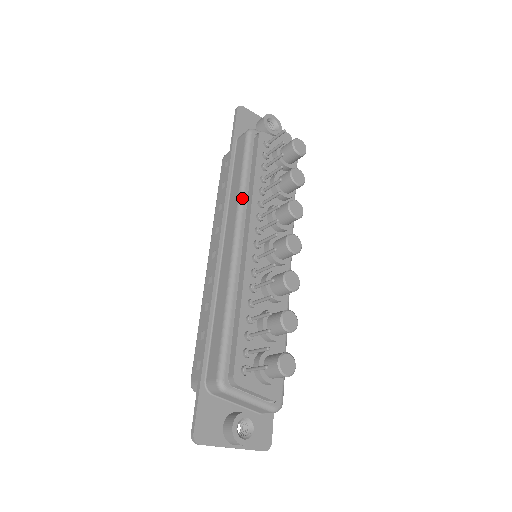
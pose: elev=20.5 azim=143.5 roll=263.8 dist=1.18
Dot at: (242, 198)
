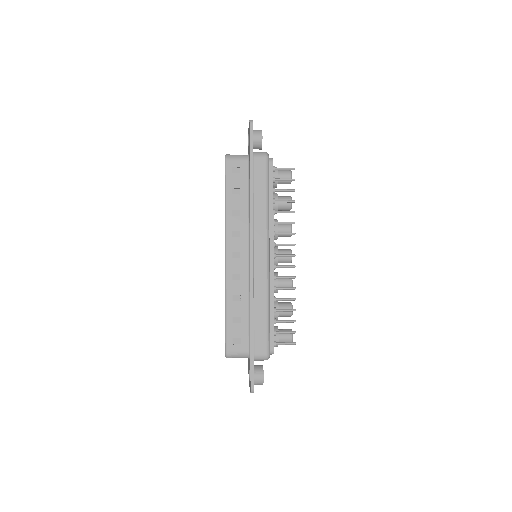
Dot at: (269, 220)
